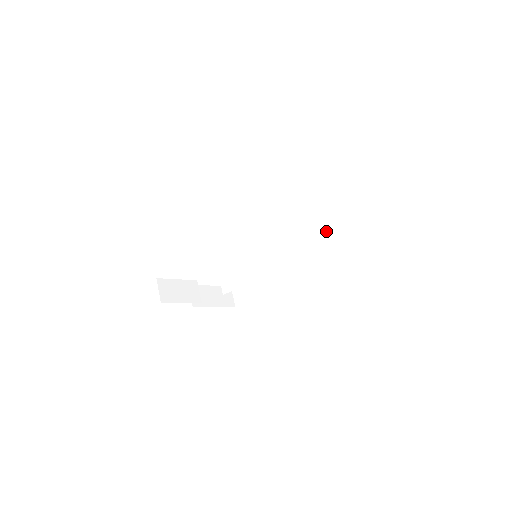
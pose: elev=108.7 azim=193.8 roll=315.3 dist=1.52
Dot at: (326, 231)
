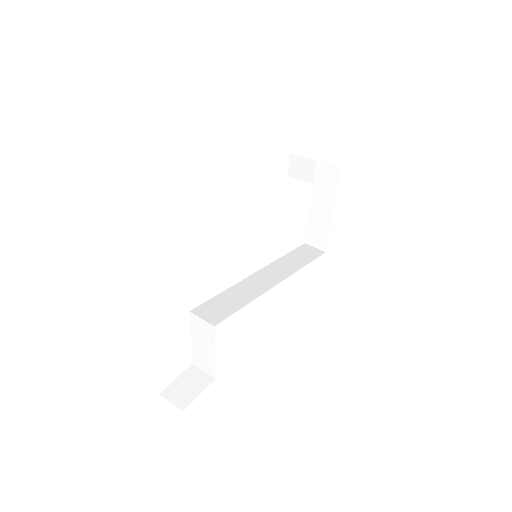
Dot at: (283, 262)
